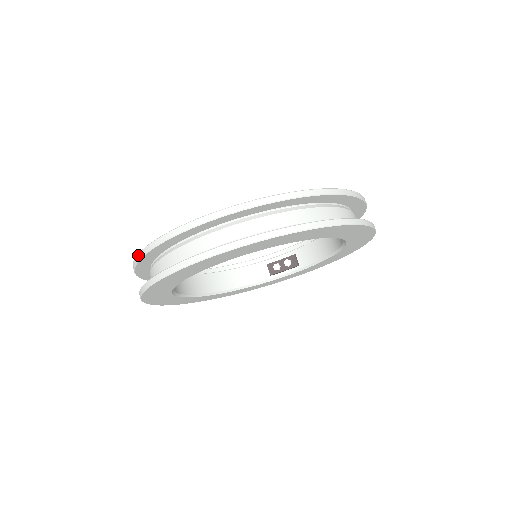
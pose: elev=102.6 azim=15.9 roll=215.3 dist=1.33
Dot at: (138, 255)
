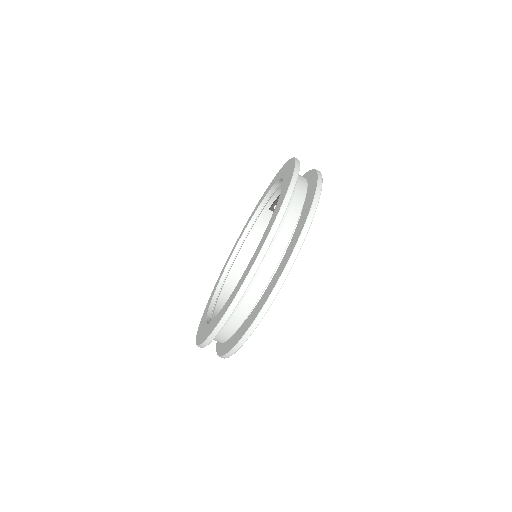
Dot at: occluded
